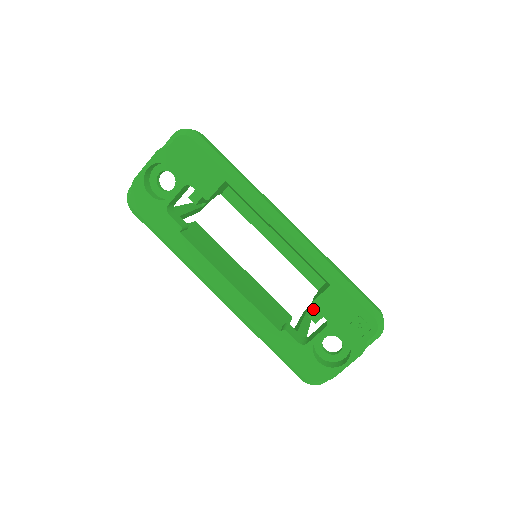
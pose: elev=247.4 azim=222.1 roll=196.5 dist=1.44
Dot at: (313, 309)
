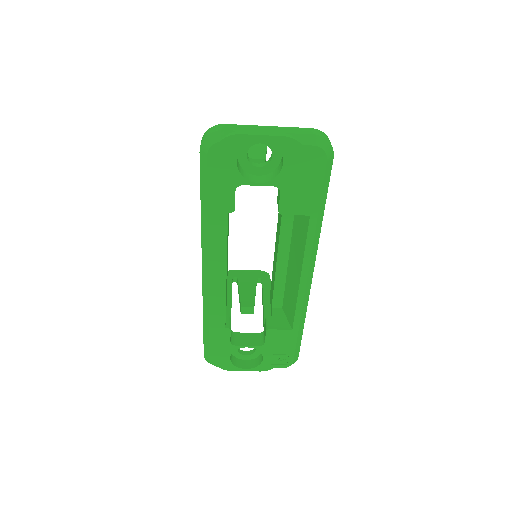
Dot at: (246, 298)
